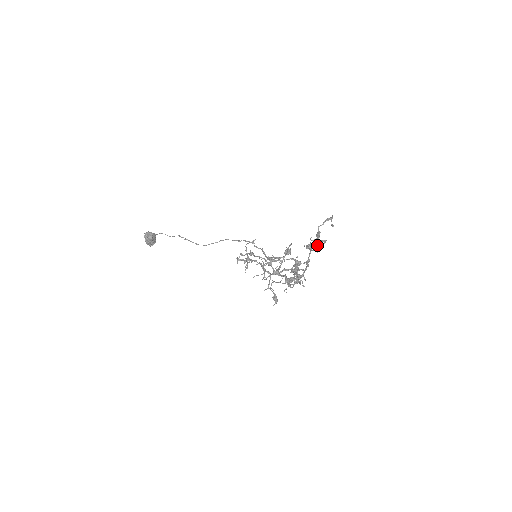
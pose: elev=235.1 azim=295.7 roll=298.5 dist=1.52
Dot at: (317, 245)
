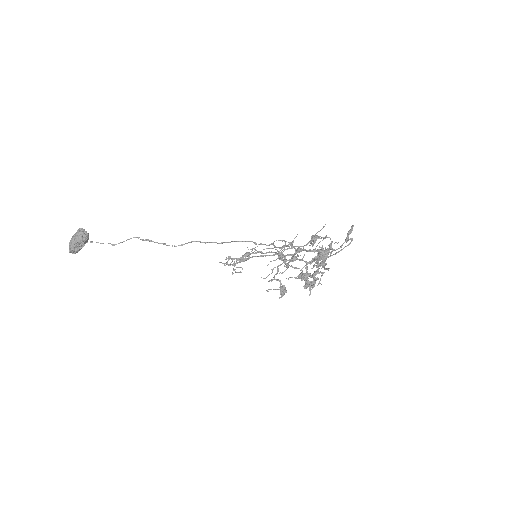
Dot at: (313, 279)
